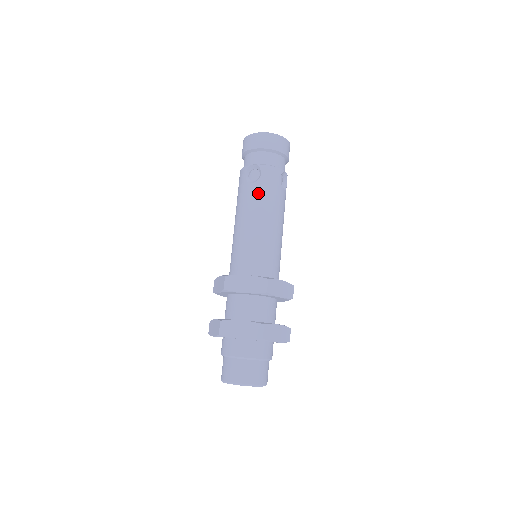
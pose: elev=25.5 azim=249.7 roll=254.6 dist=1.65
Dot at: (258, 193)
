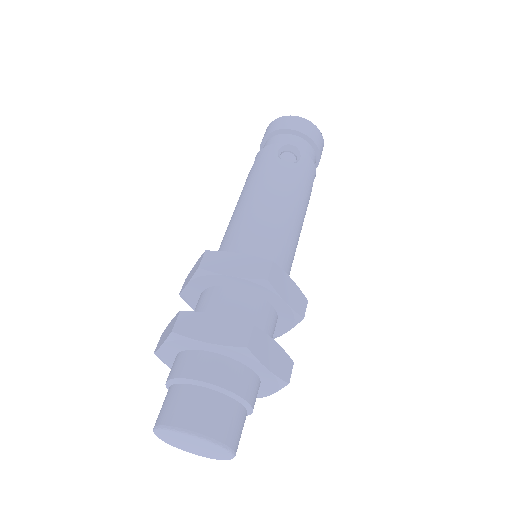
Dot at: (247, 179)
